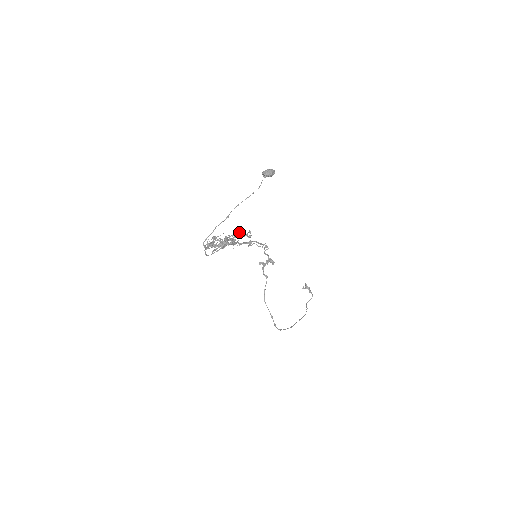
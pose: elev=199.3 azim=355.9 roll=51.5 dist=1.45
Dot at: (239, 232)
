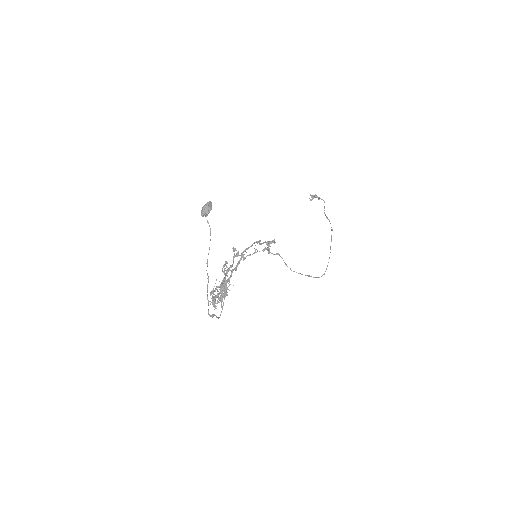
Dot at: occluded
